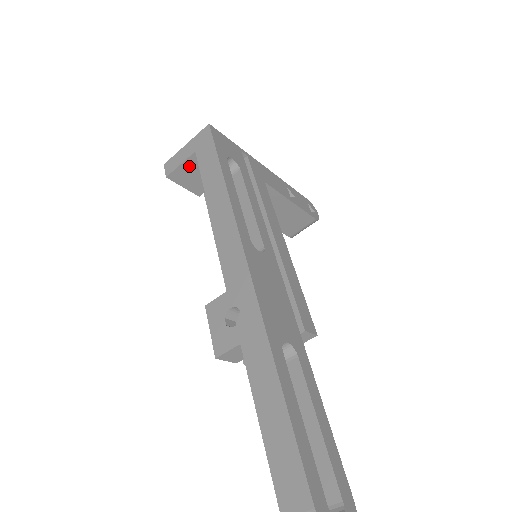
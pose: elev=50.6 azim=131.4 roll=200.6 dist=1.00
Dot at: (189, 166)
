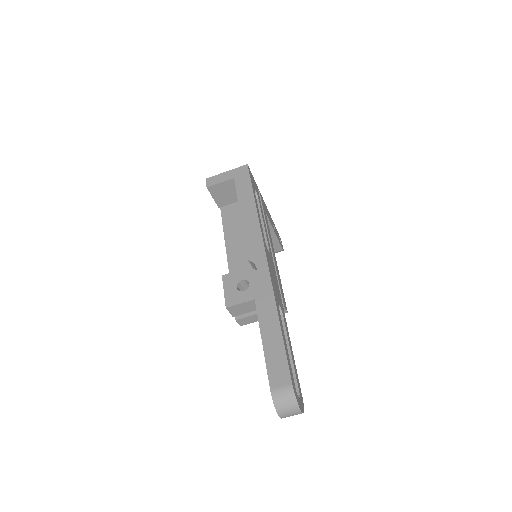
Dot at: (225, 186)
